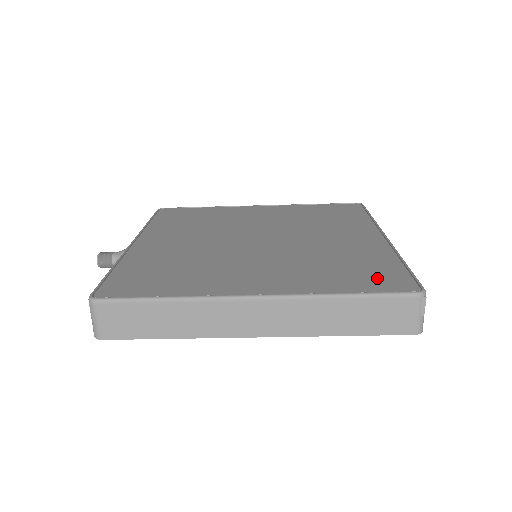
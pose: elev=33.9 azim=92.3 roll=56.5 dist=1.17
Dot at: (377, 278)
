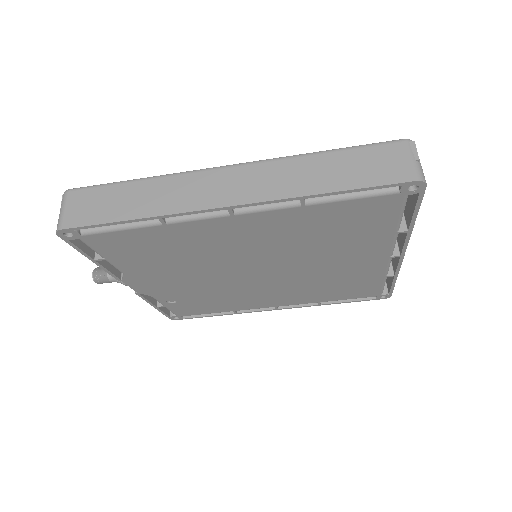
Dot at: occluded
